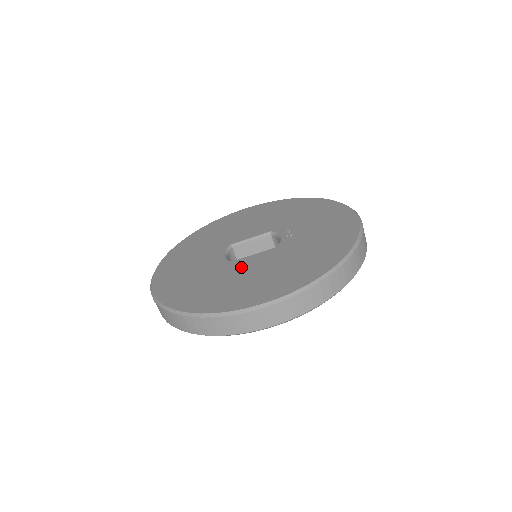
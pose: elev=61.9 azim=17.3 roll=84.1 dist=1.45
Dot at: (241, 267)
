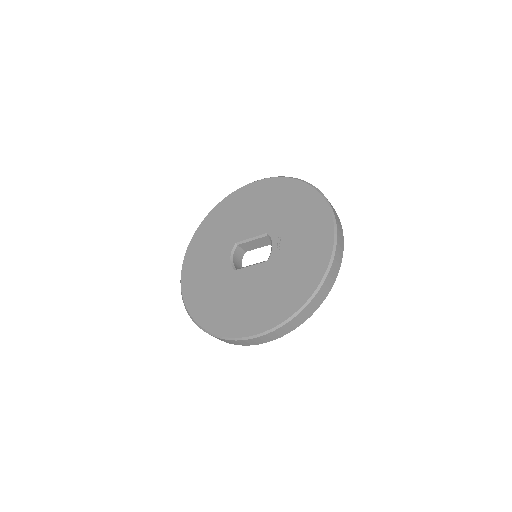
Dot at: (239, 282)
